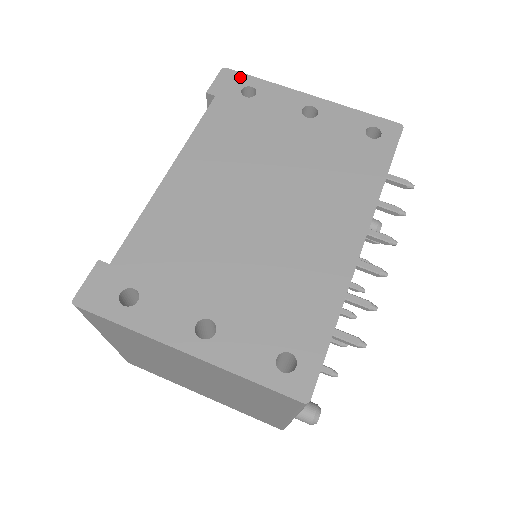
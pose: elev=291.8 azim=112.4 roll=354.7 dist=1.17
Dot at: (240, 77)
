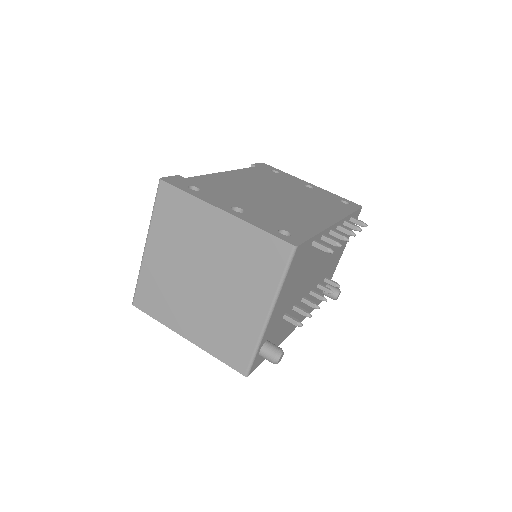
Dot at: (272, 167)
